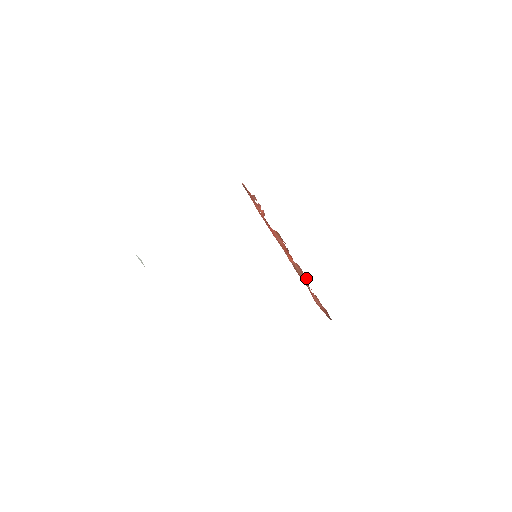
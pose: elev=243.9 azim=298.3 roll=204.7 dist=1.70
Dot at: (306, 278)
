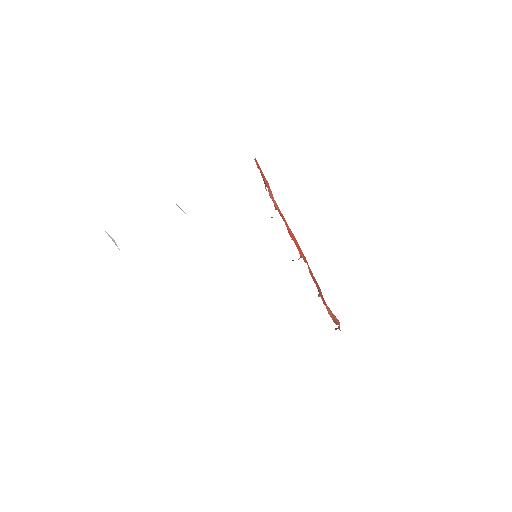
Dot at: occluded
